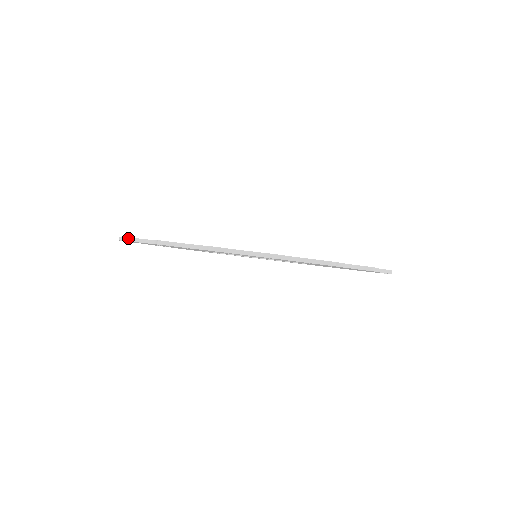
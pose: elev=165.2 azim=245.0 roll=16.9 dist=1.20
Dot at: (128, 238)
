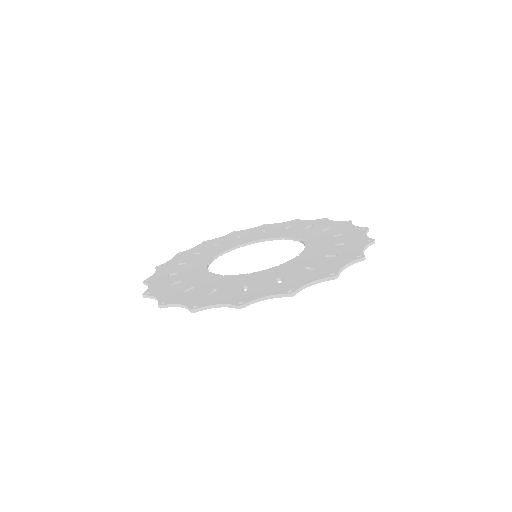
Dot at: (240, 306)
